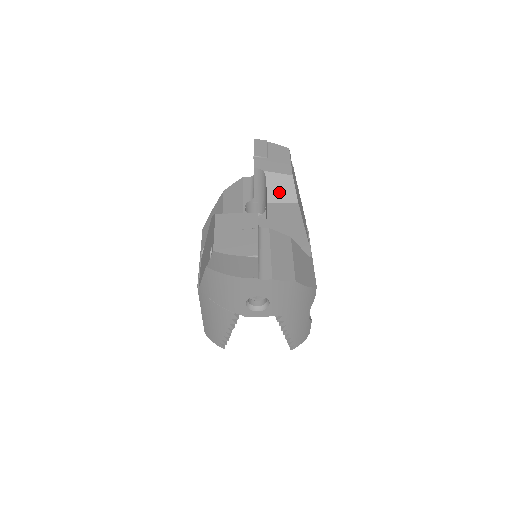
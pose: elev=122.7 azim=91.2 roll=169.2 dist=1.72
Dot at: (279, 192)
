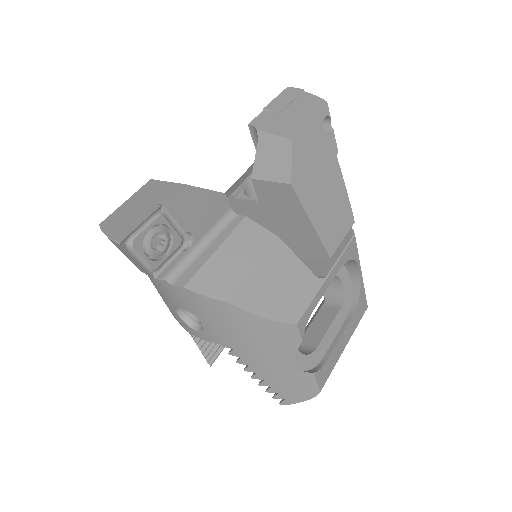
Dot at: (269, 164)
